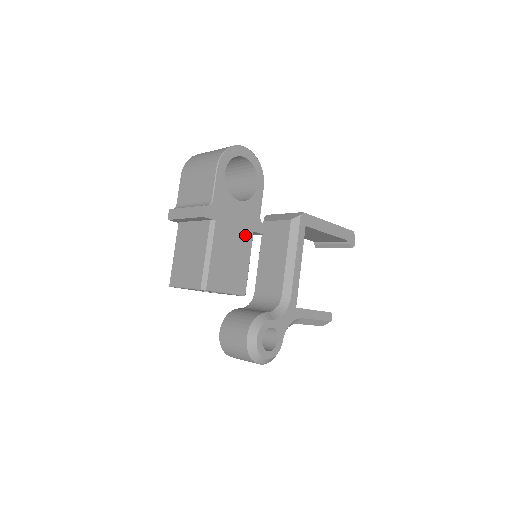
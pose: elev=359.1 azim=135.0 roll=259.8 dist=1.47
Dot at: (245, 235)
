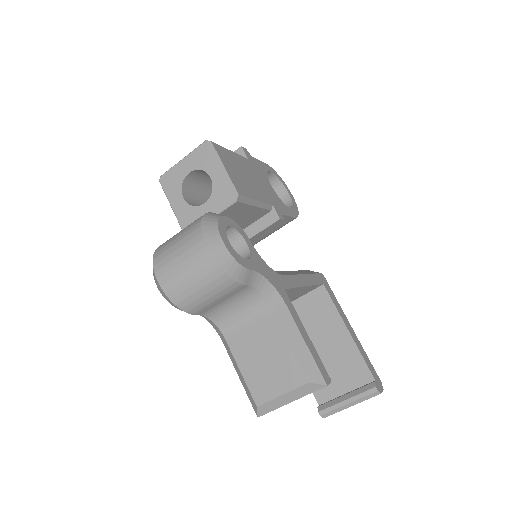
Dot at: (265, 194)
